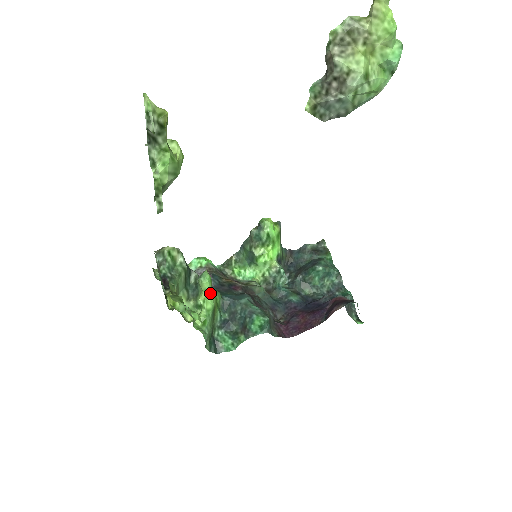
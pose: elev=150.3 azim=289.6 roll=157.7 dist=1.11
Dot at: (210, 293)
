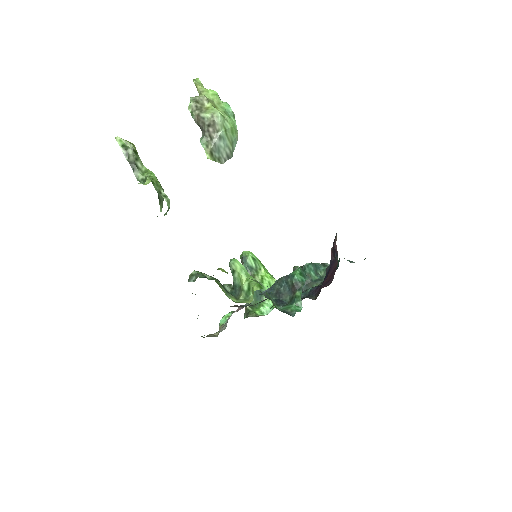
Dot at: (246, 272)
